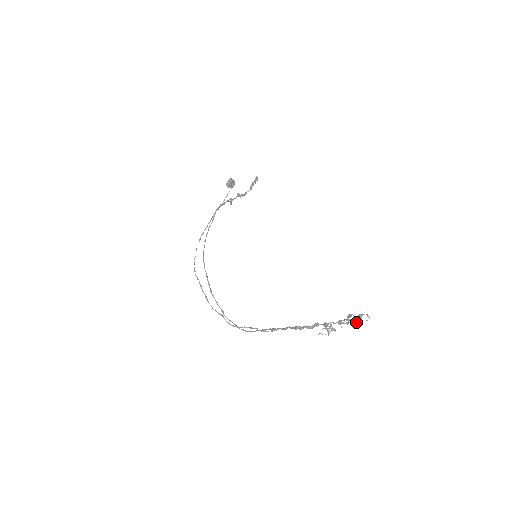
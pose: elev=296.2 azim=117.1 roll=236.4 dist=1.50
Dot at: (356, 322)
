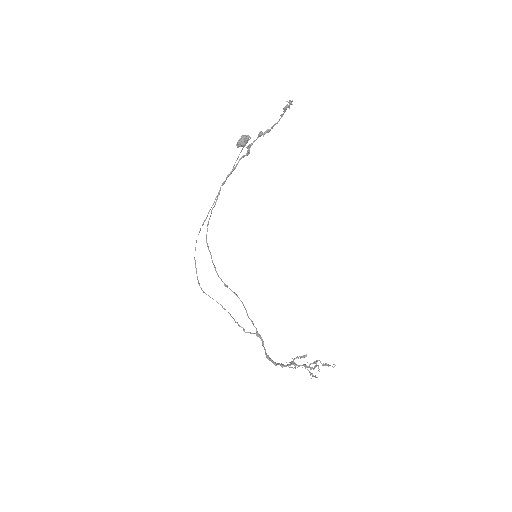
Dot at: occluded
